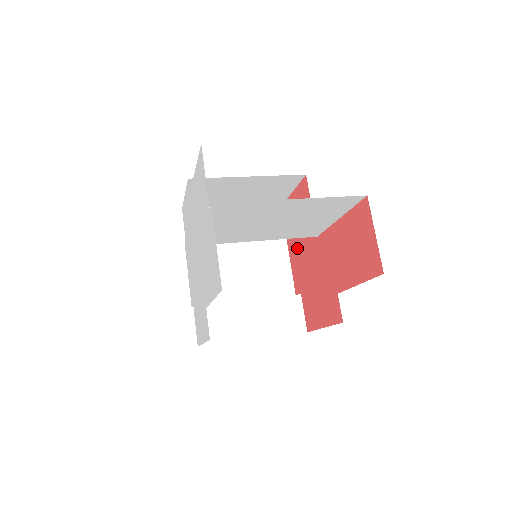
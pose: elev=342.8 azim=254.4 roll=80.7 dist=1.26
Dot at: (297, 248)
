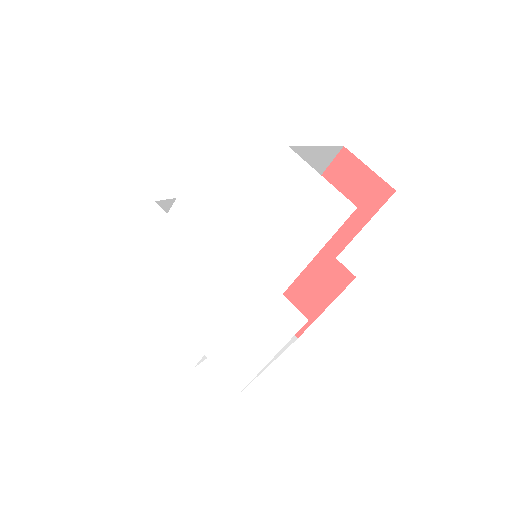
Dot at: occluded
